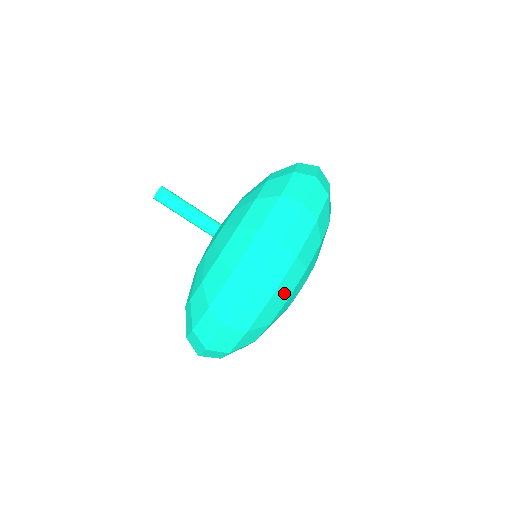
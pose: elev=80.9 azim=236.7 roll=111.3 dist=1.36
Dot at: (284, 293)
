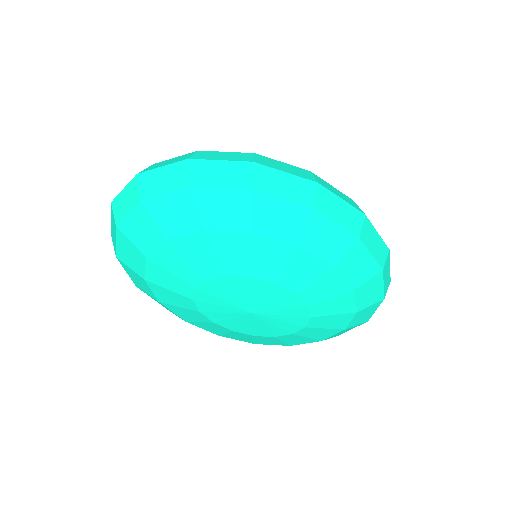
Dot at: (260, 216)
